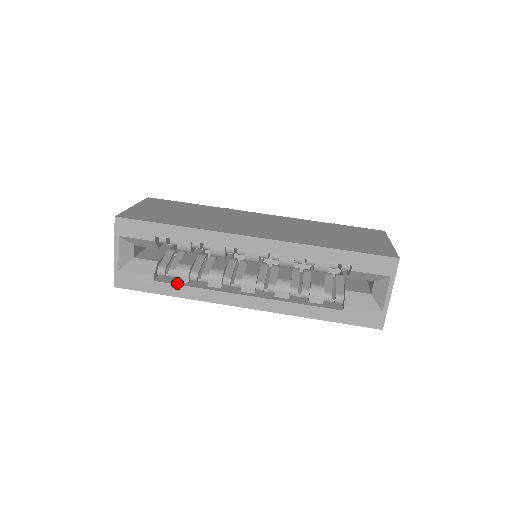
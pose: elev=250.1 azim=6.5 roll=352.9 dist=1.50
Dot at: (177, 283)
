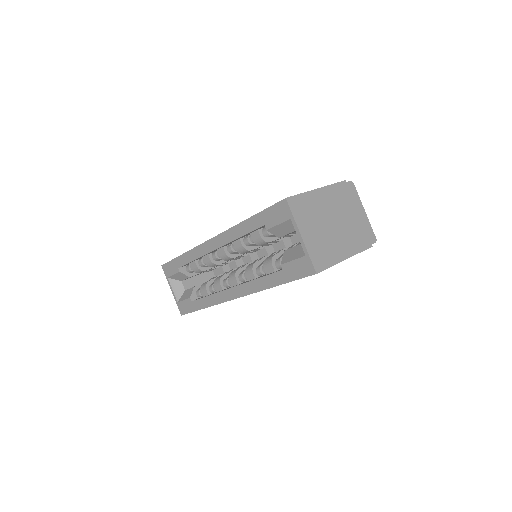
Dot at: (202, 297)
